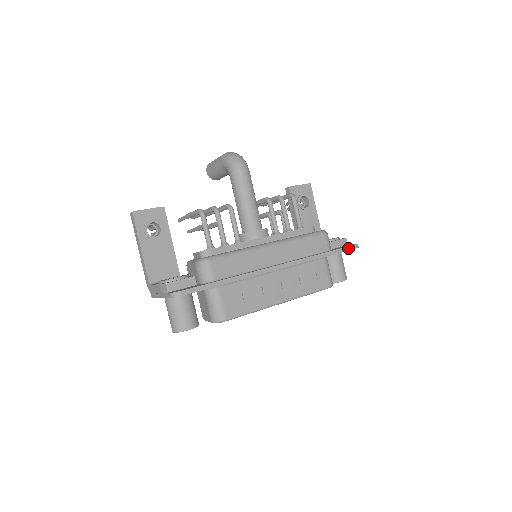
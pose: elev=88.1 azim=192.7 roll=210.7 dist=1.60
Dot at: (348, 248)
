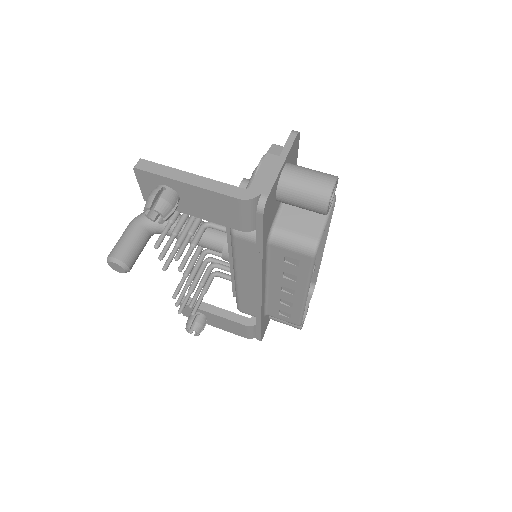
Dot at: occluded
